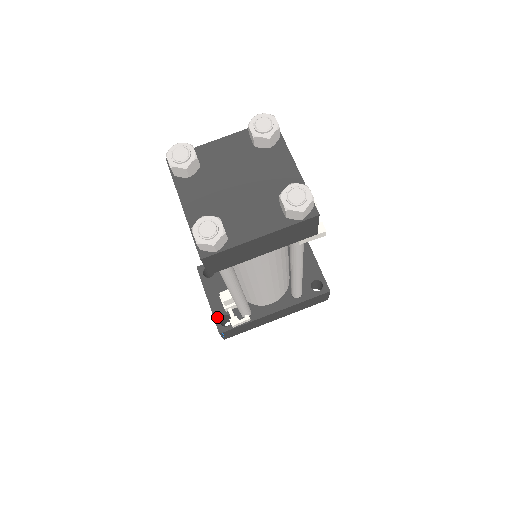
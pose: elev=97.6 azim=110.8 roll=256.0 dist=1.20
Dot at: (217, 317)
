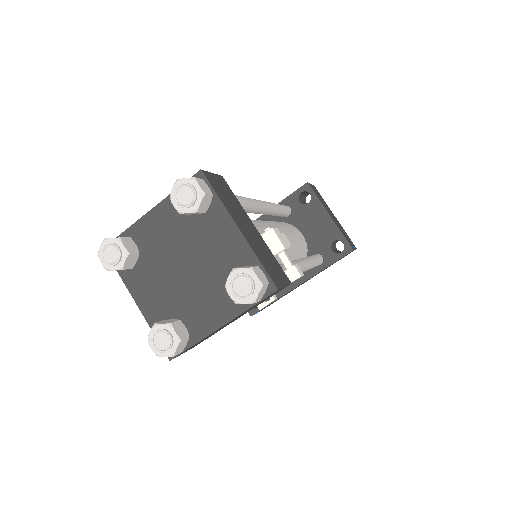
Dot at: occluded
